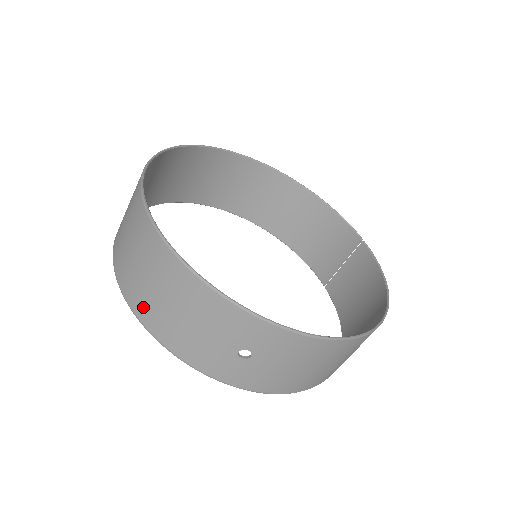
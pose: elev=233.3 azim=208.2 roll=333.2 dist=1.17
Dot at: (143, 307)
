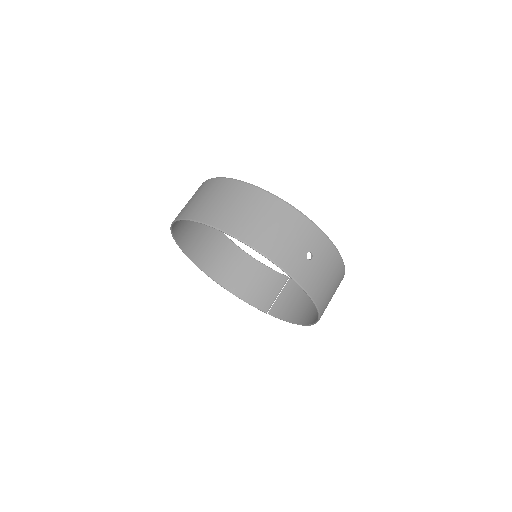
Dot at: (245, 230)
